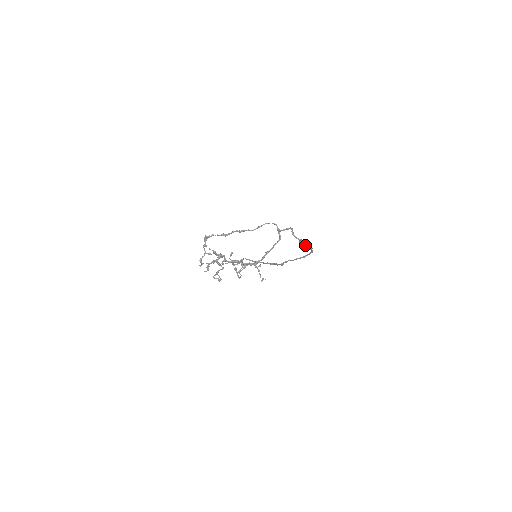
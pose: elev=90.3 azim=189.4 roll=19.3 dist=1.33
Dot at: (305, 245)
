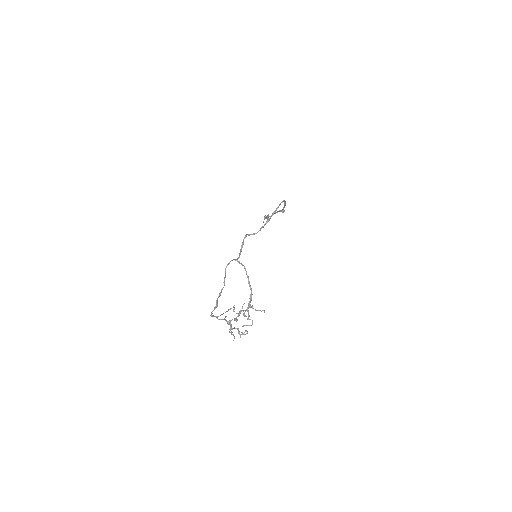
Dot at: occluded
